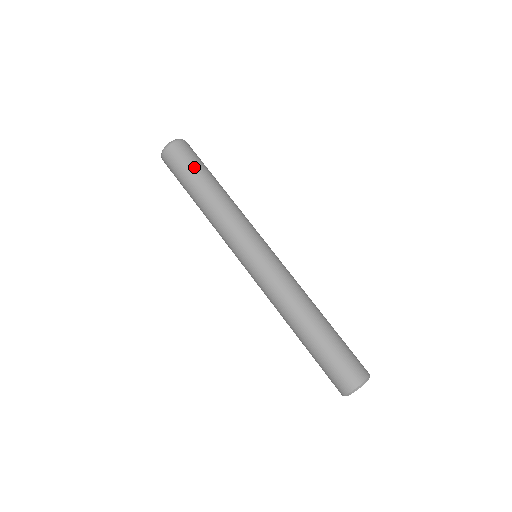
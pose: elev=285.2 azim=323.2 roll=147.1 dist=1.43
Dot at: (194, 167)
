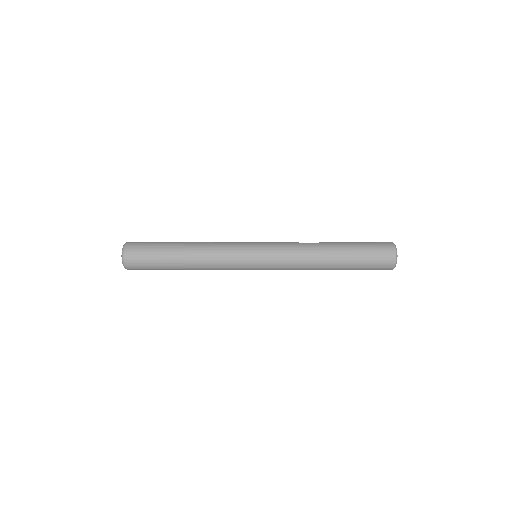
Dot at: (157, 261)
